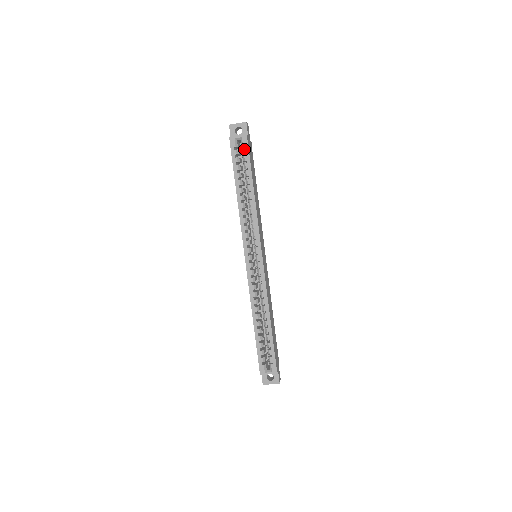
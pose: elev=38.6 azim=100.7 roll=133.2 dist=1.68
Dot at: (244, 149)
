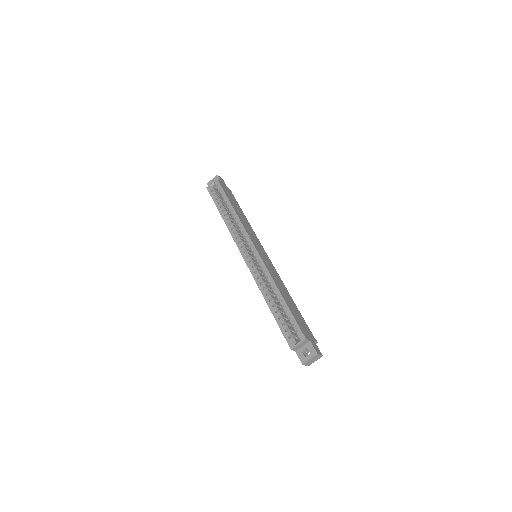
Dot at: (218, 187)
